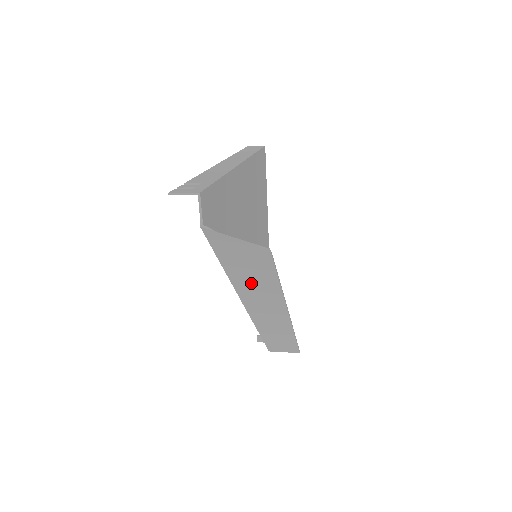
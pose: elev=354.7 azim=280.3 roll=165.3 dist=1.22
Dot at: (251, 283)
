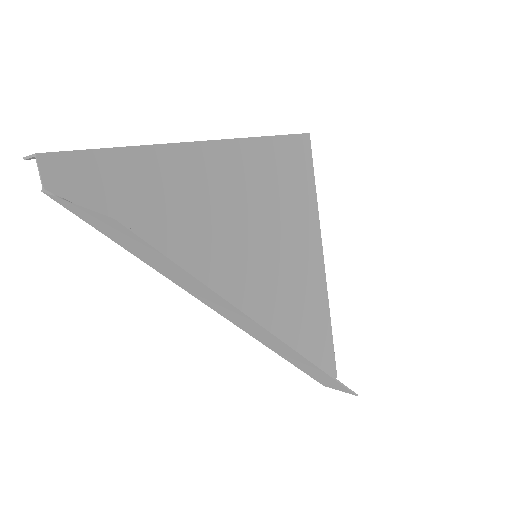
Dot at: (171, 273)
